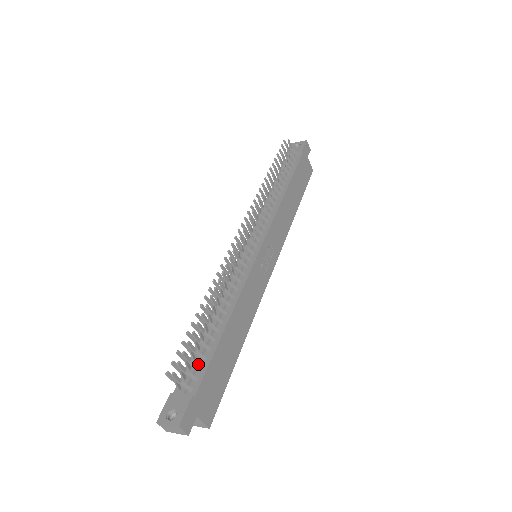
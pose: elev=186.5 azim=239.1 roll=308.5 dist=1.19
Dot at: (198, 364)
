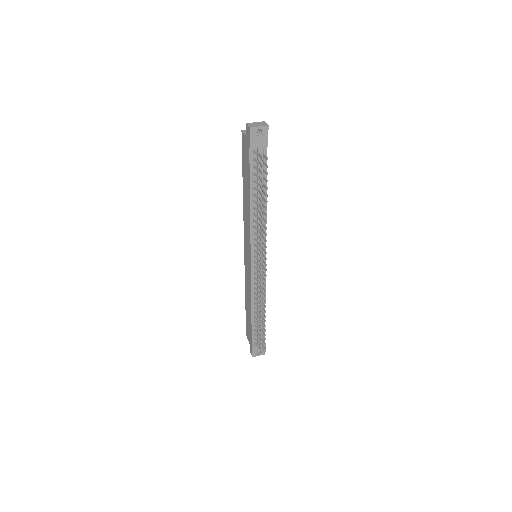
Dot at: (259, 332)
